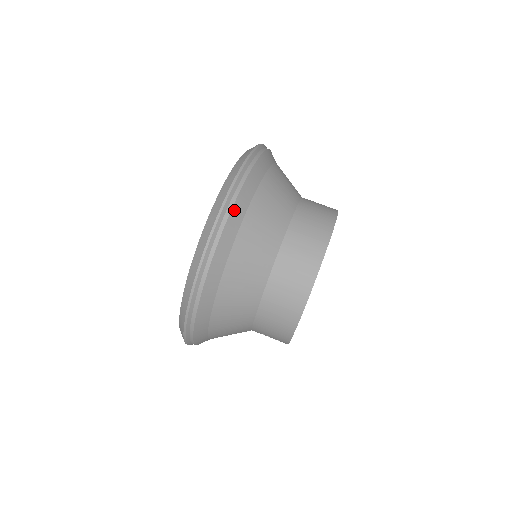
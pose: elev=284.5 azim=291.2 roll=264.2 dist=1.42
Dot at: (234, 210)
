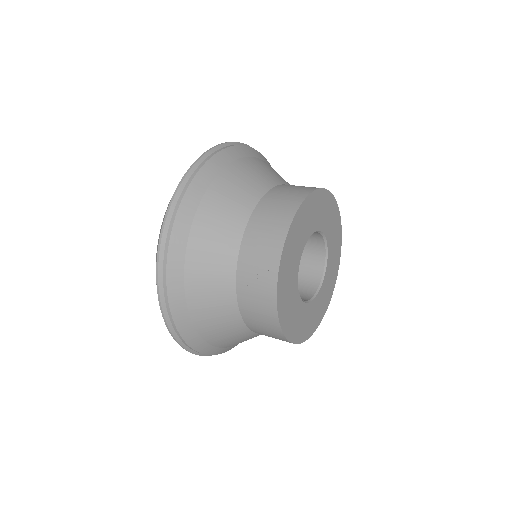
Dot at: (253, 150)
